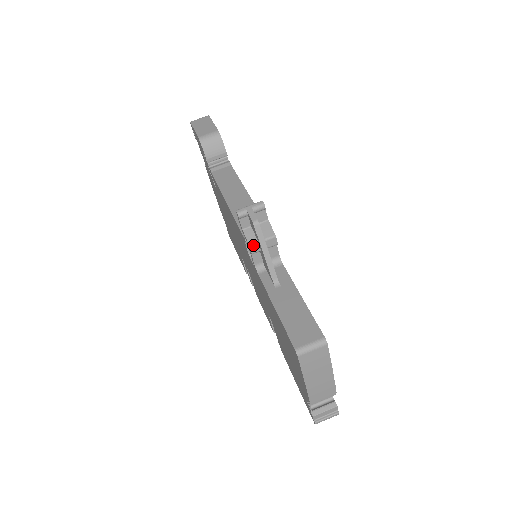
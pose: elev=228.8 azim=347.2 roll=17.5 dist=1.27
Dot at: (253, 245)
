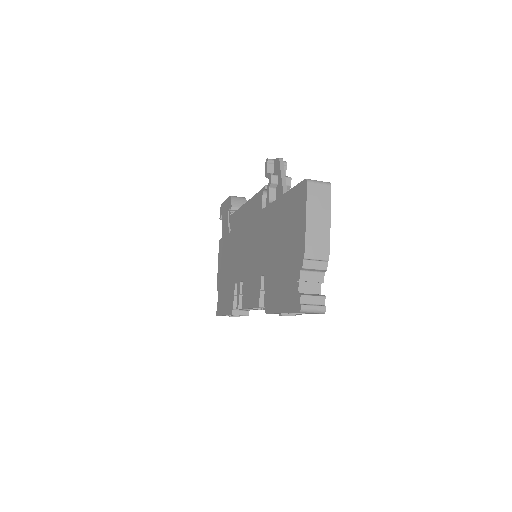
Dot at: (274, 175)
